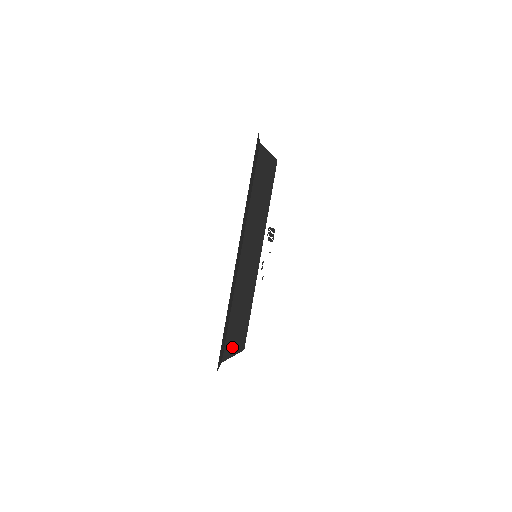
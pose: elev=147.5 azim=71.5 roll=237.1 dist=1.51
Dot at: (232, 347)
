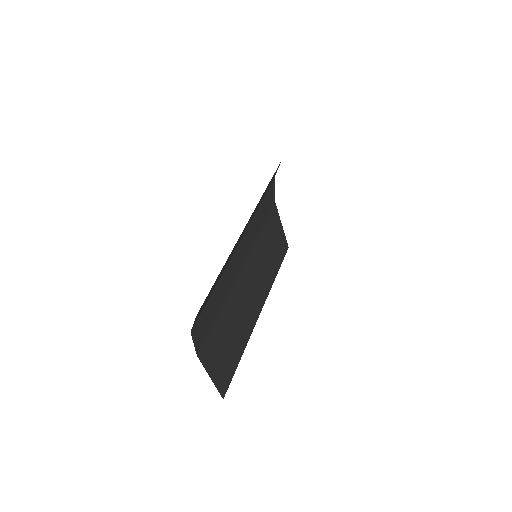
Dot at: (212, 362)
